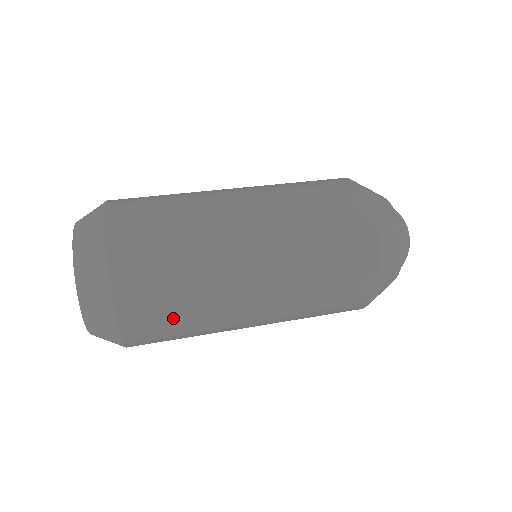
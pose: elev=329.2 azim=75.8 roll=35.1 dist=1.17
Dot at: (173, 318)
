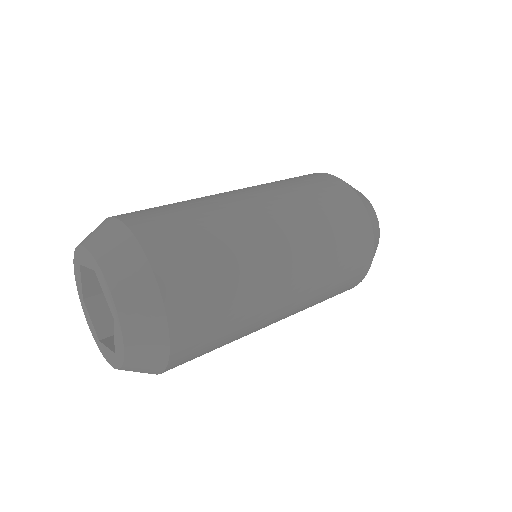
Dot at: (218, 334)
